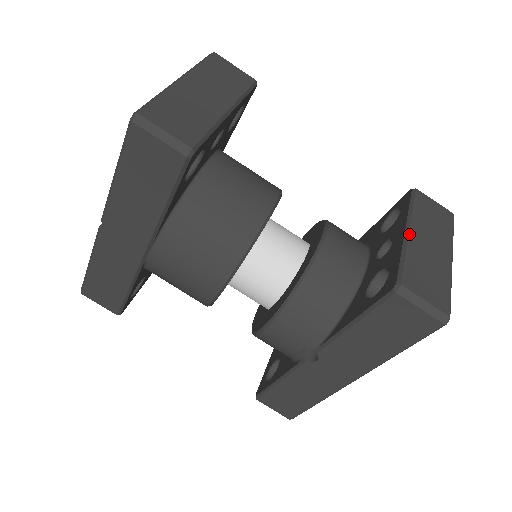
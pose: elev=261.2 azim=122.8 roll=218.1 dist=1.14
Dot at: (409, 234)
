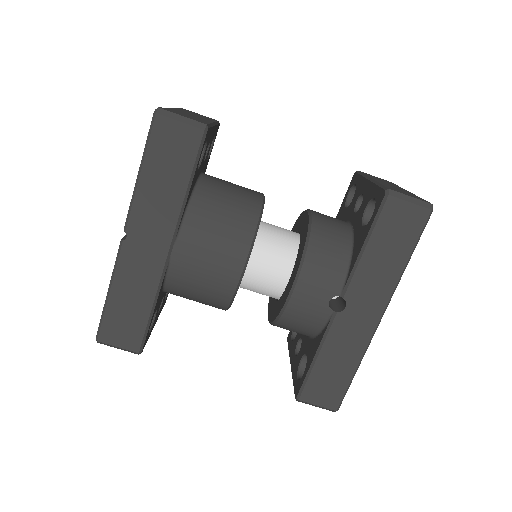
Dot at: (373, 179)
